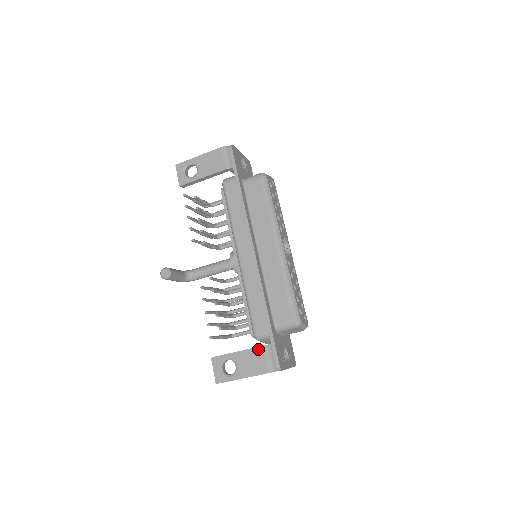
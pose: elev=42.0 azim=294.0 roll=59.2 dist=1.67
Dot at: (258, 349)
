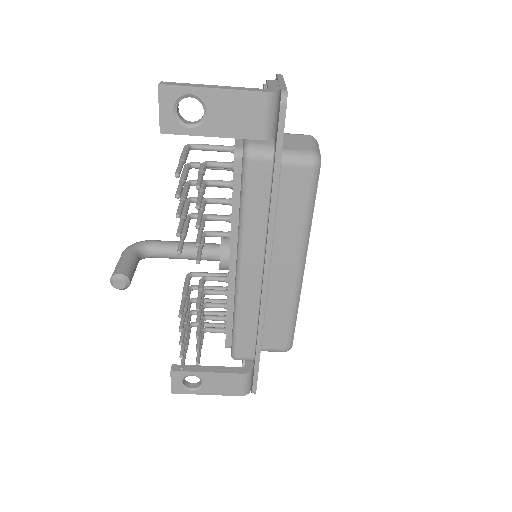
Dot at: (236, 376)
